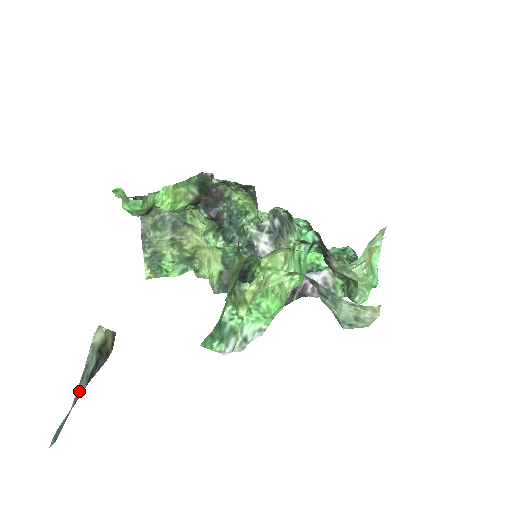
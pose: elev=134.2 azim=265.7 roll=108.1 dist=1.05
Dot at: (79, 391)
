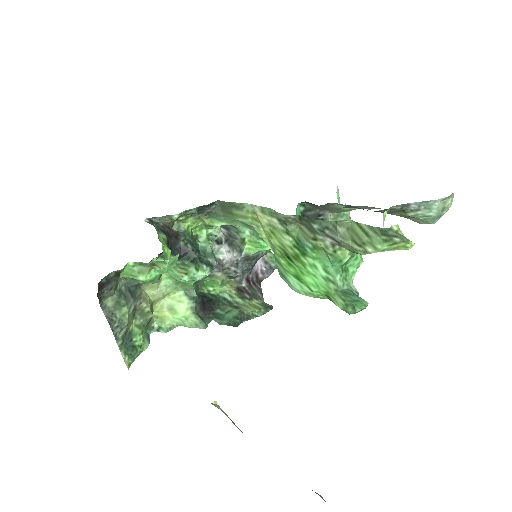
Dot at: occluded
